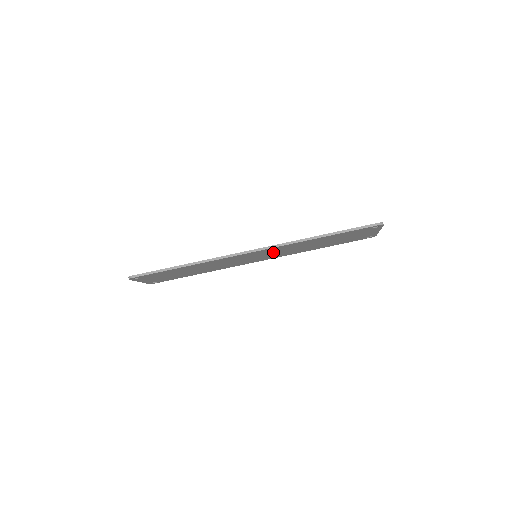
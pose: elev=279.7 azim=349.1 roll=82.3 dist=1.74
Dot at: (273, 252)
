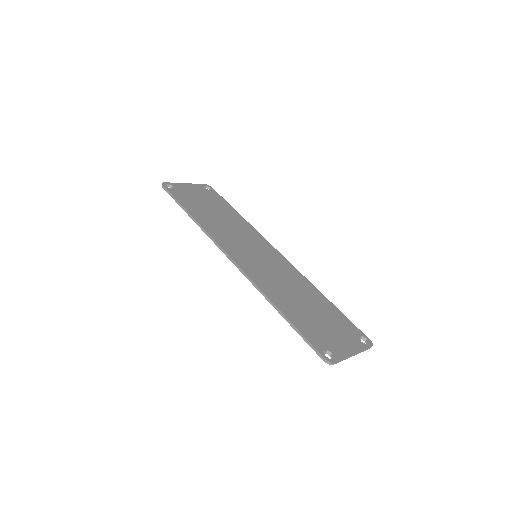
Dot at: (263, 269)
